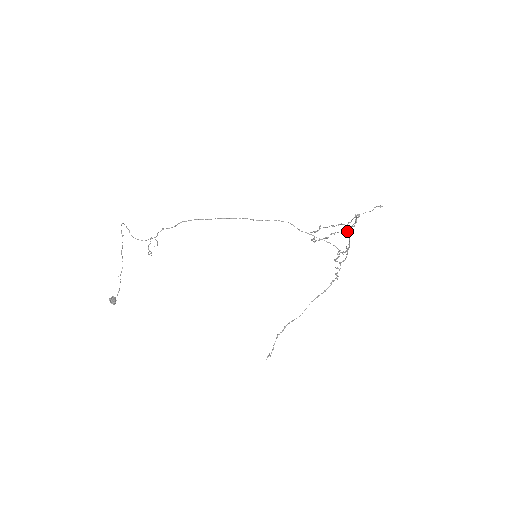
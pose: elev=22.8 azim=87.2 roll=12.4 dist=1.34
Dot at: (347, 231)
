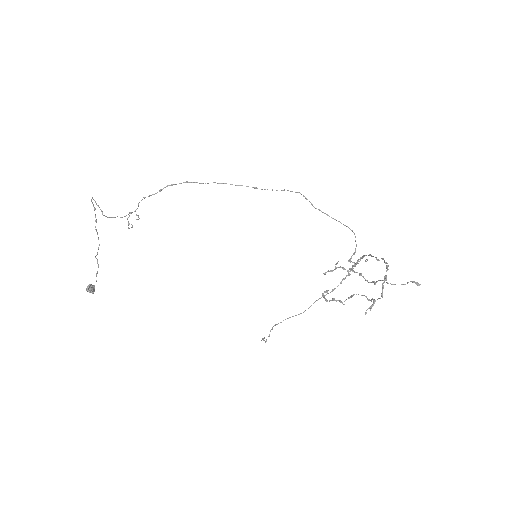
Dot at: (369, 300)
